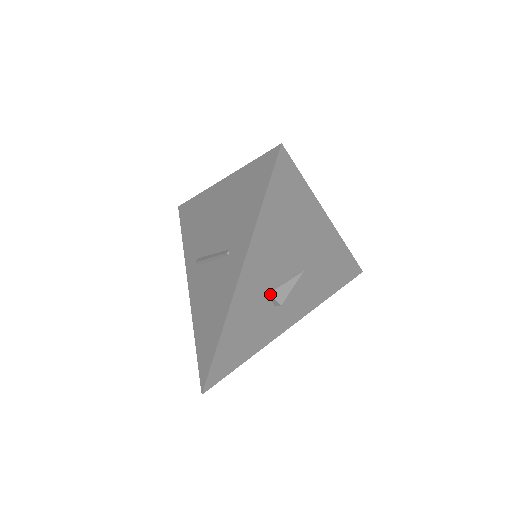
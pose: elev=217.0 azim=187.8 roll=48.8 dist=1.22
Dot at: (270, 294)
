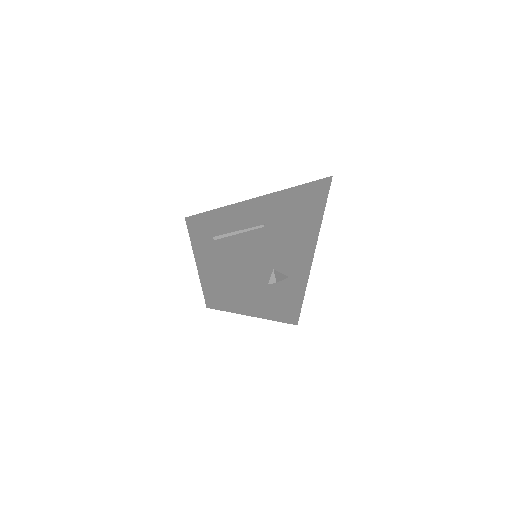
Dot at: (274, 270)
